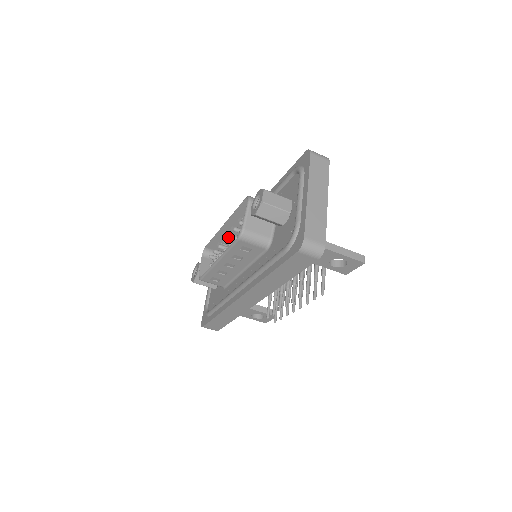
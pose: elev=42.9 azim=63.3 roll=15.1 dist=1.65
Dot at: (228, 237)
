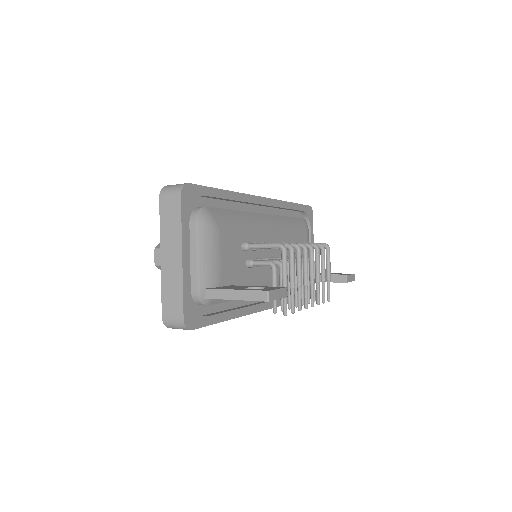
Dot at: occluded
